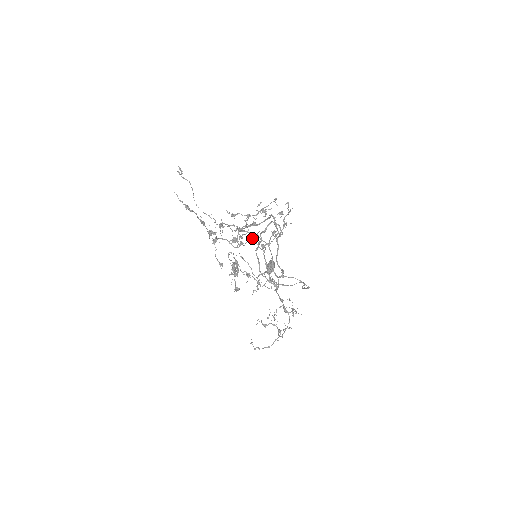
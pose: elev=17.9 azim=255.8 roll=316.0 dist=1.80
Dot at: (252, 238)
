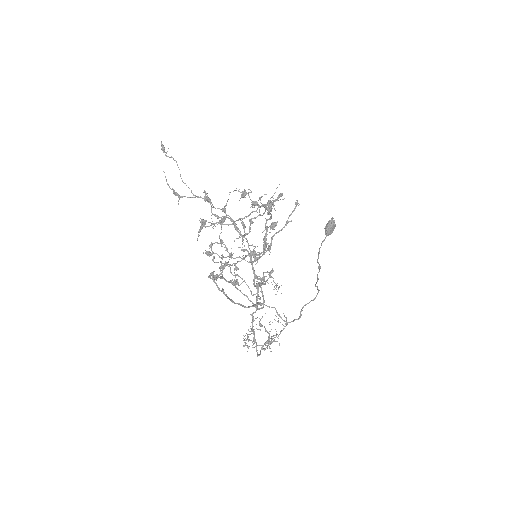
Dot at: (229, 254)
